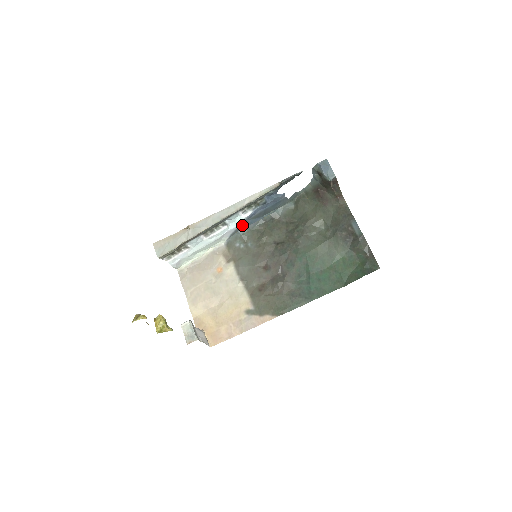
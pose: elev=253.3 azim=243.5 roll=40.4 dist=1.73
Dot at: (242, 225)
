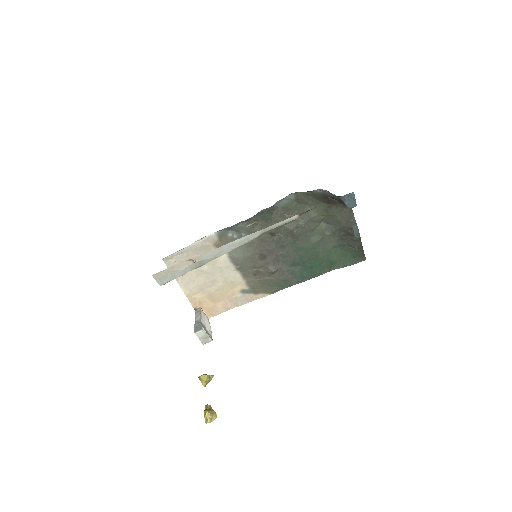
Dot at: occluded
